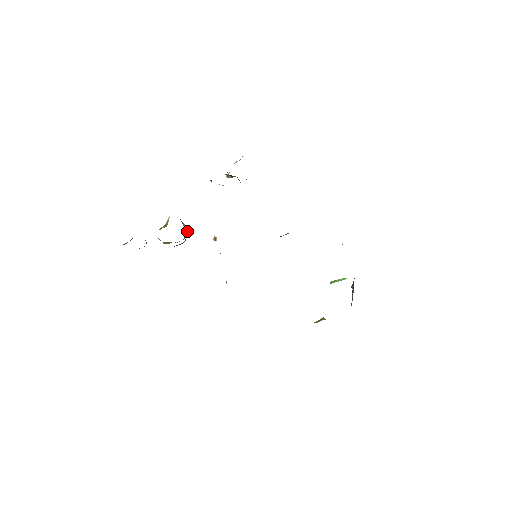
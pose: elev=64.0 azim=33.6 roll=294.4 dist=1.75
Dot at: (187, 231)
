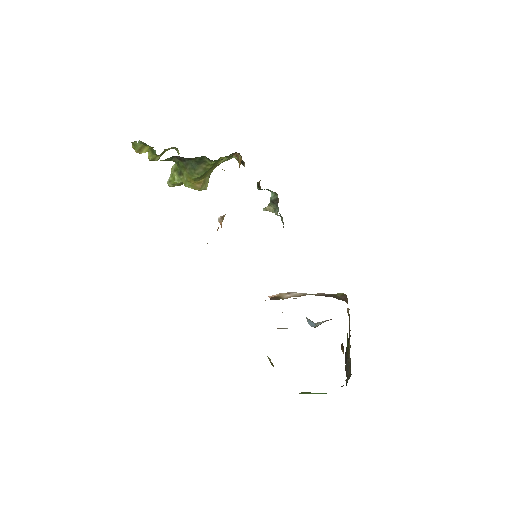
Dot at: (206, 185)
